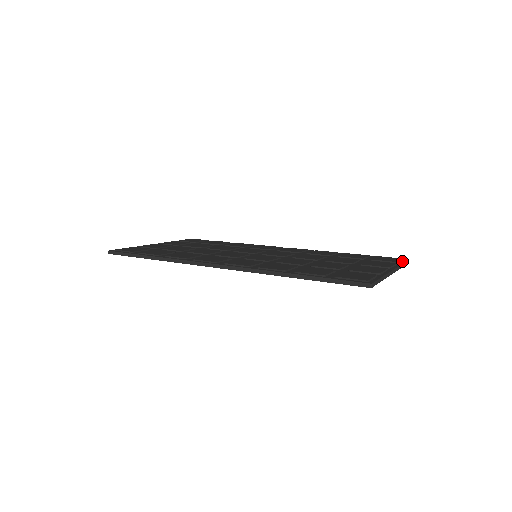
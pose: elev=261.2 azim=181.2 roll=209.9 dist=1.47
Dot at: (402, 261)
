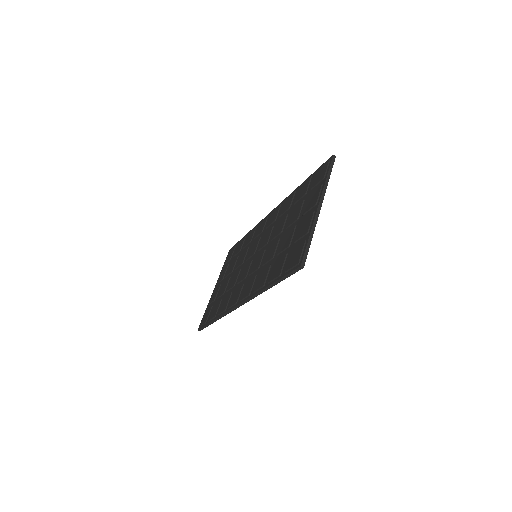
Dot at: (327, 168)
